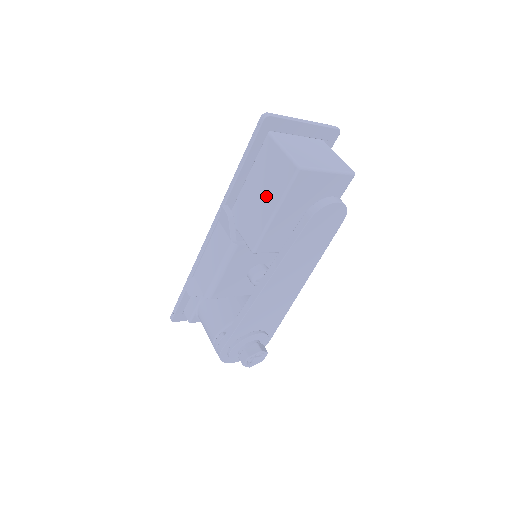
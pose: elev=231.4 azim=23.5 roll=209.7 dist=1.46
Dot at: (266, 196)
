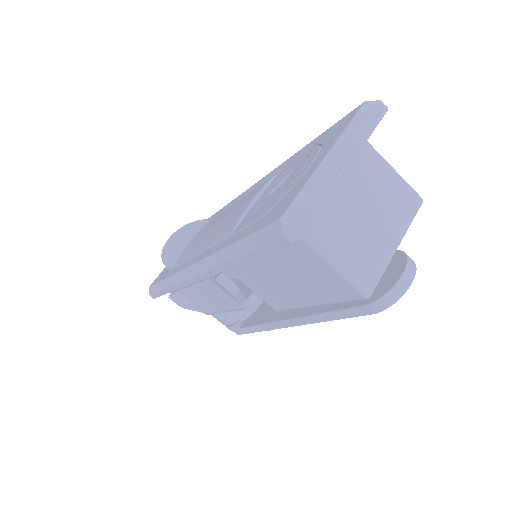
Dot at: (296, 287)
